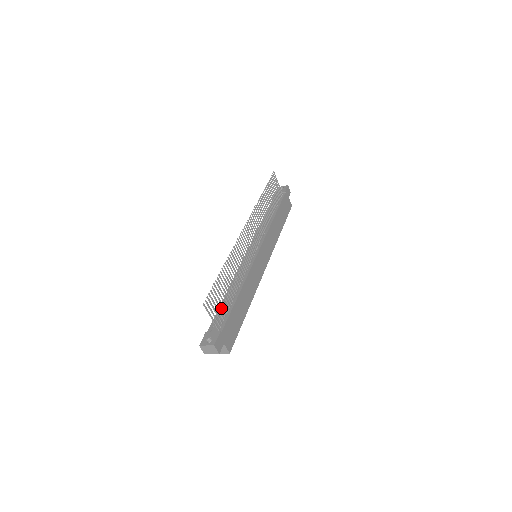
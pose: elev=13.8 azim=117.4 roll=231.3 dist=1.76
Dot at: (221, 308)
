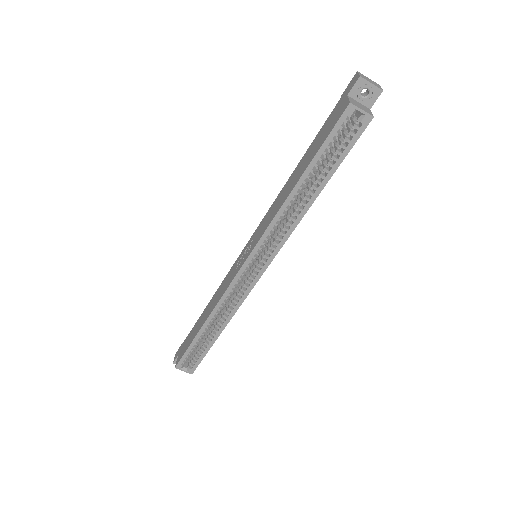
Dot at: occluded
